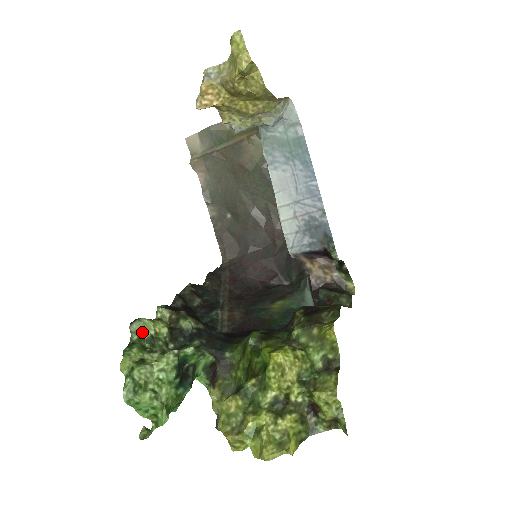
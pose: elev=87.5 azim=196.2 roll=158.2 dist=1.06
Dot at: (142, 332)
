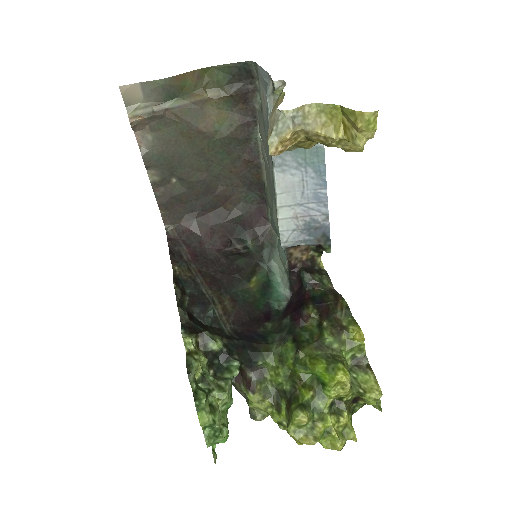
Dot at: (194, 376)
